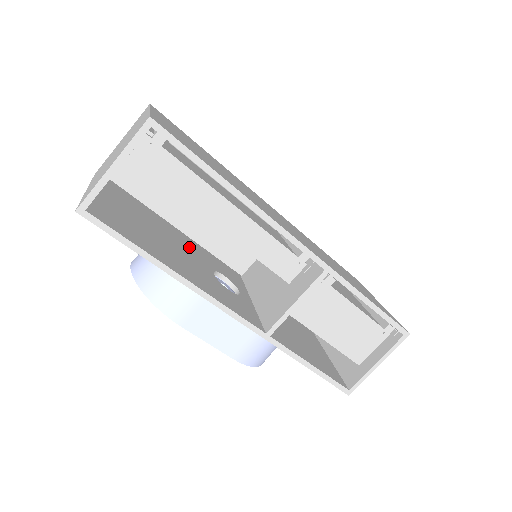
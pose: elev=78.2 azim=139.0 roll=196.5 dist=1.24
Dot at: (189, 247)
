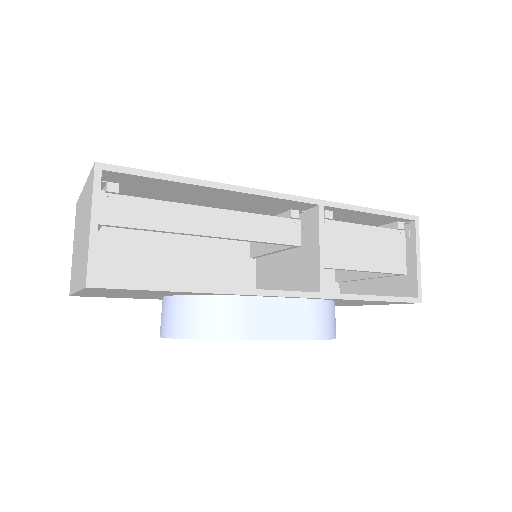
Dot at: occluded
